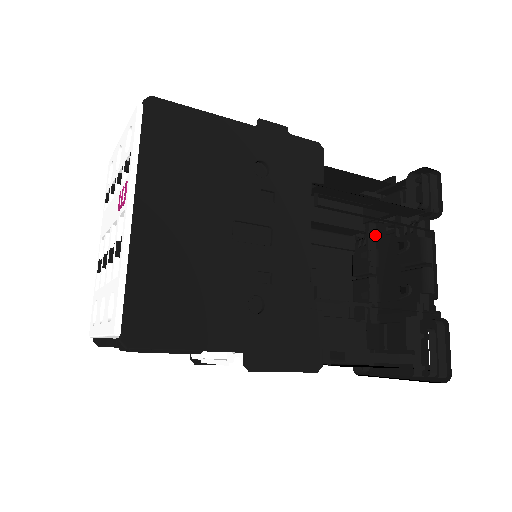
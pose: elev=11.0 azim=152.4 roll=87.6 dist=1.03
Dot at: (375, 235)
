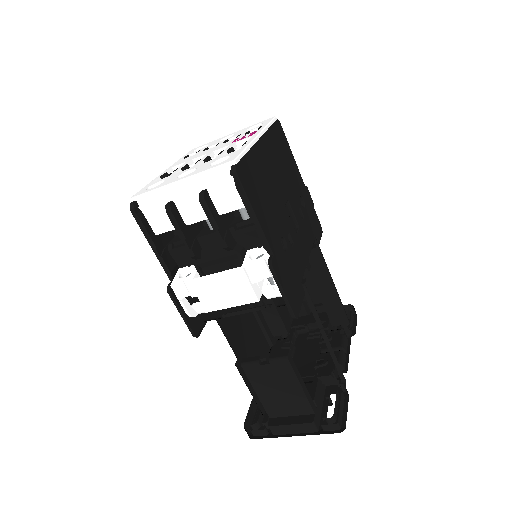
Dot at: (296, 339)
